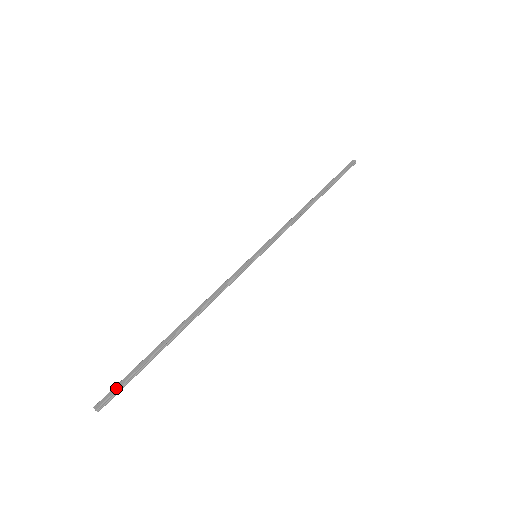
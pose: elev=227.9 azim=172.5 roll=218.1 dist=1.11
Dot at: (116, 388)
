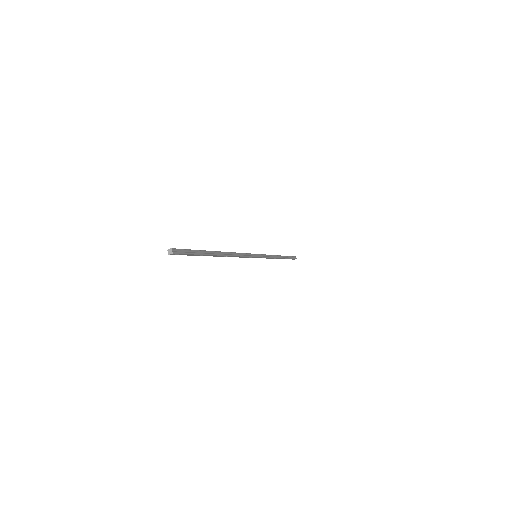
Dot at: (183, 249)
